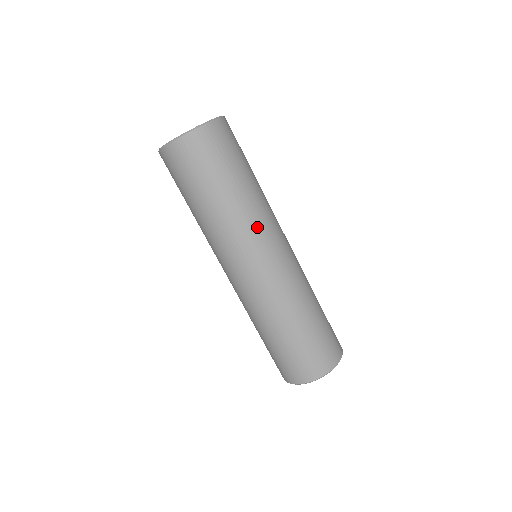
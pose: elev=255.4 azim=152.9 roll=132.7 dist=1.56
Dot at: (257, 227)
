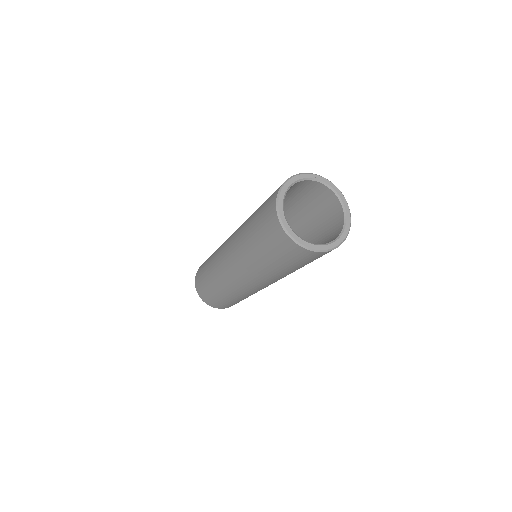
Dot at: (258, 278)
